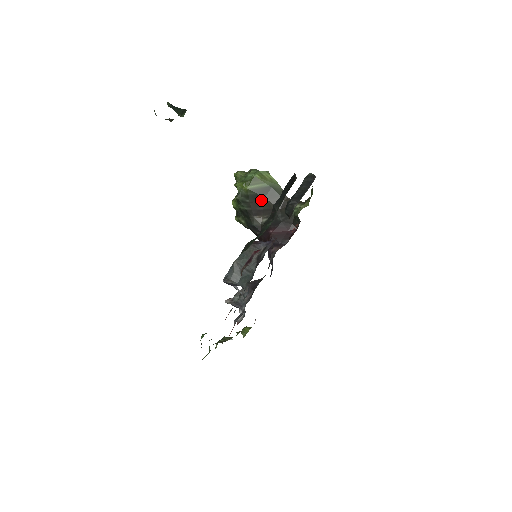
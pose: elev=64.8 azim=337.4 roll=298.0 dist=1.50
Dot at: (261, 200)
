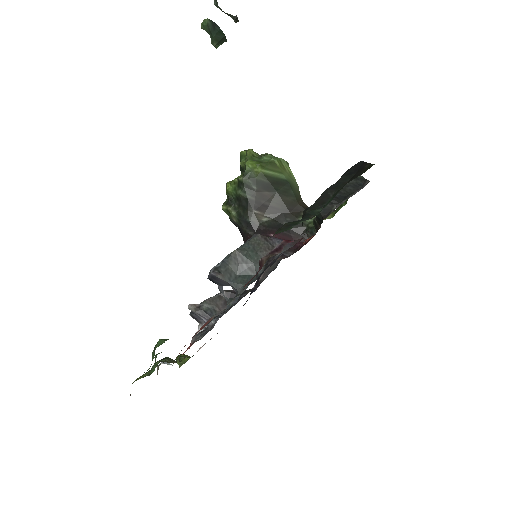
Dot at: (271, 193)
